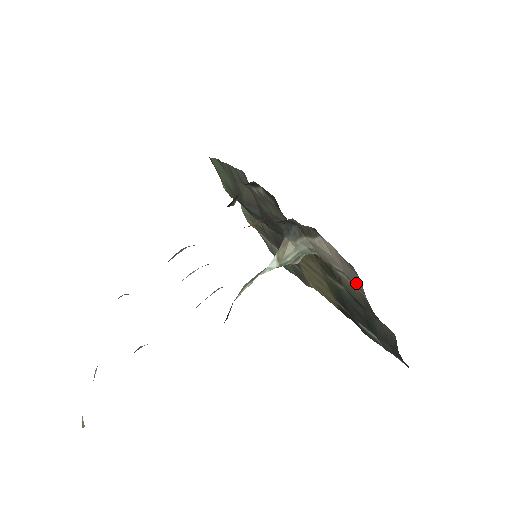
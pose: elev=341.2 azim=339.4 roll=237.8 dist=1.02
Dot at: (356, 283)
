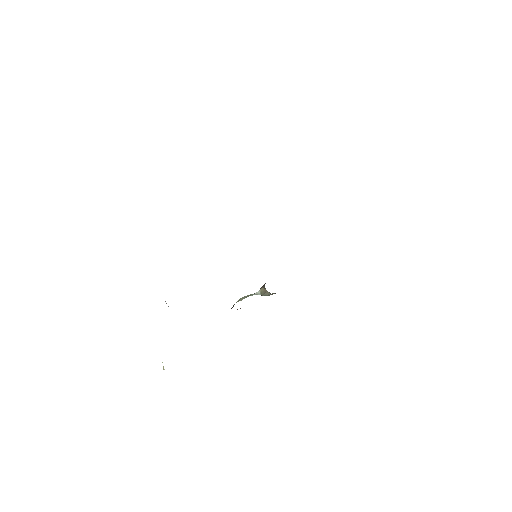
Dot at: occluded
